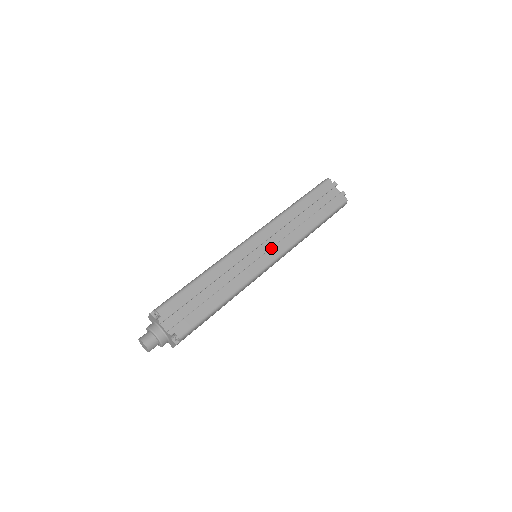
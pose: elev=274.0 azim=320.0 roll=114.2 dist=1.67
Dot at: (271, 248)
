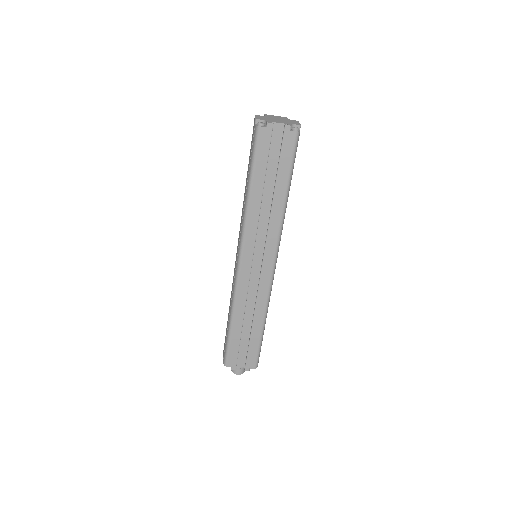
Dot at: (263, 258)
